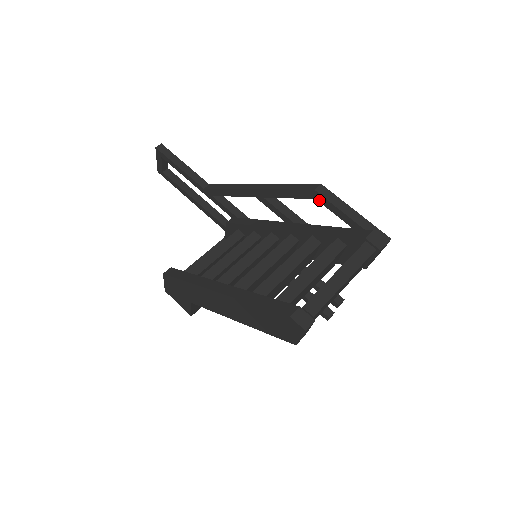
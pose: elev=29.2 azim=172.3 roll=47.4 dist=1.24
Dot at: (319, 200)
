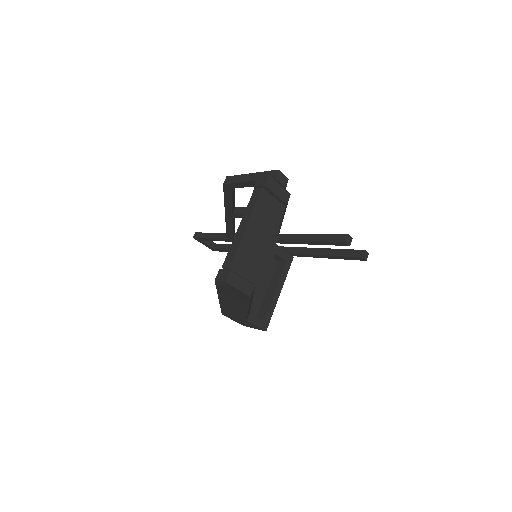
Dot at: (232, 188)
